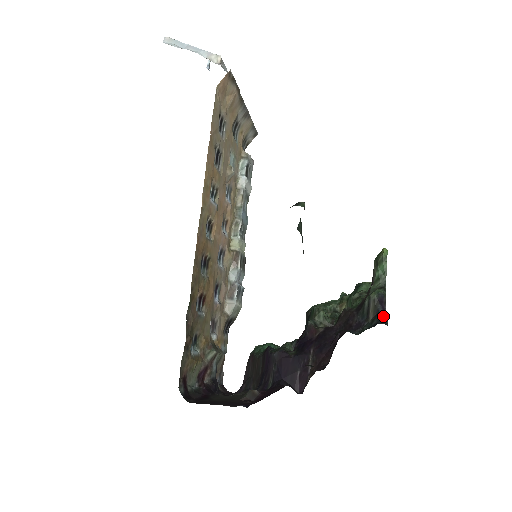
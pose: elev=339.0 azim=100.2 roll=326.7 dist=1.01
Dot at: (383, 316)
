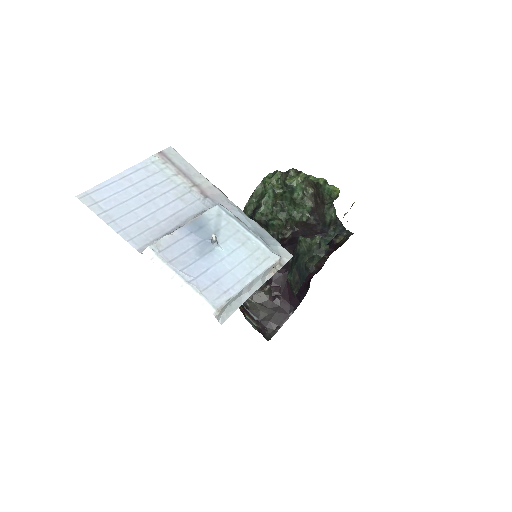
Dot at: (341, 225)
